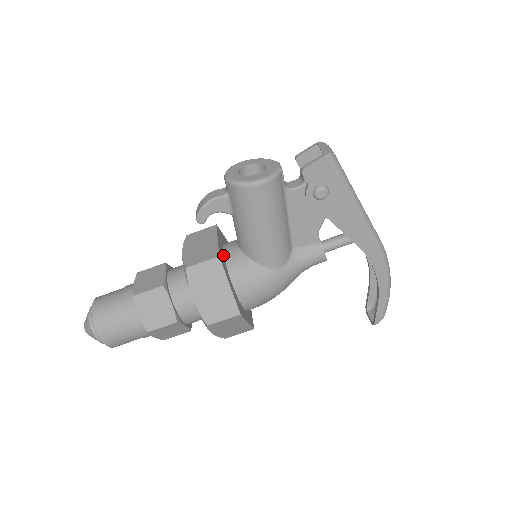
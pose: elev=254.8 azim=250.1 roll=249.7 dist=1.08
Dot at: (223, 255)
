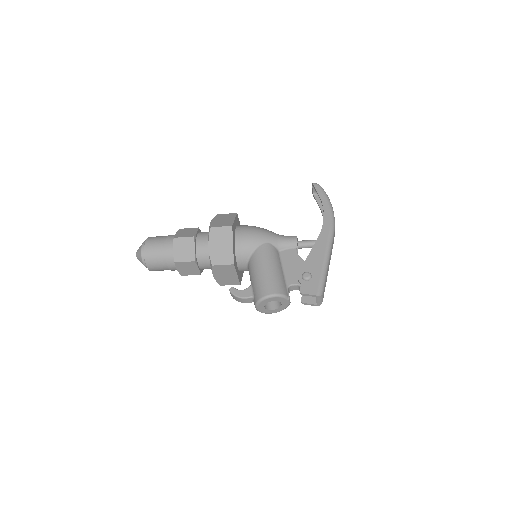
Dot at: (239, 271)
